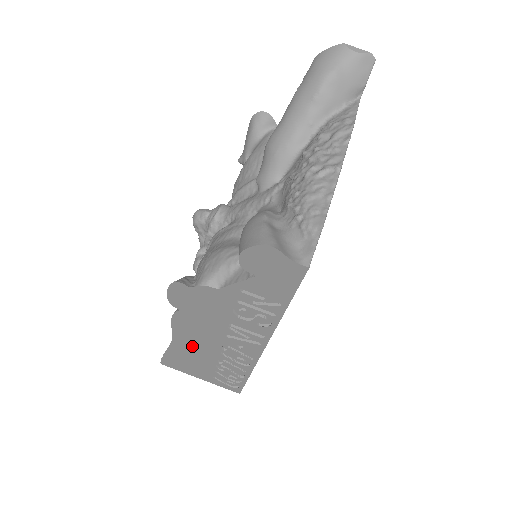
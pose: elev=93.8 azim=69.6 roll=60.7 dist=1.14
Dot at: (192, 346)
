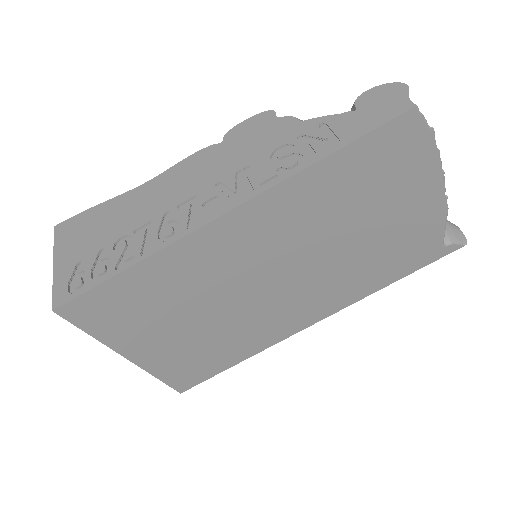
Dot at: (149, 197)
